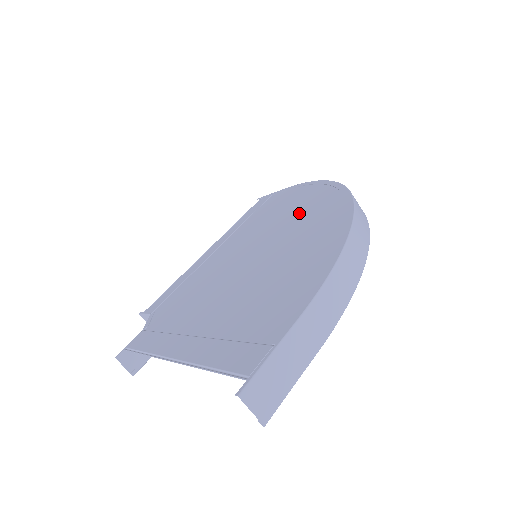
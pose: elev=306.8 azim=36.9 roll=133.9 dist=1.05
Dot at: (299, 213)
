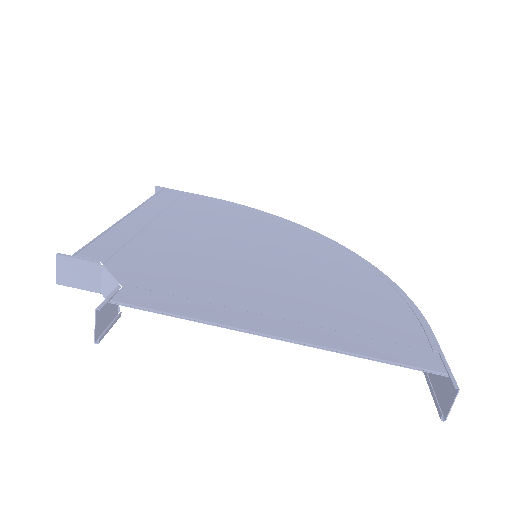
Dot at: (280, 234)
